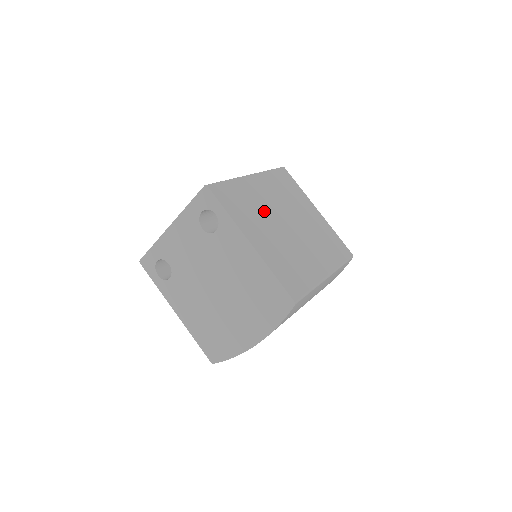
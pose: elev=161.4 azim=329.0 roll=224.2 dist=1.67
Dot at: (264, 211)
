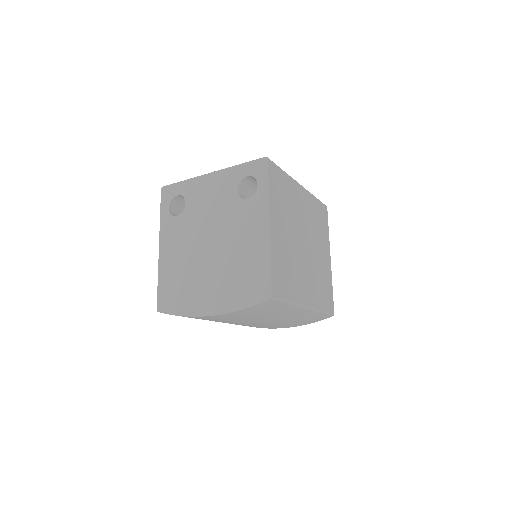
Dot at: (294, 217)
